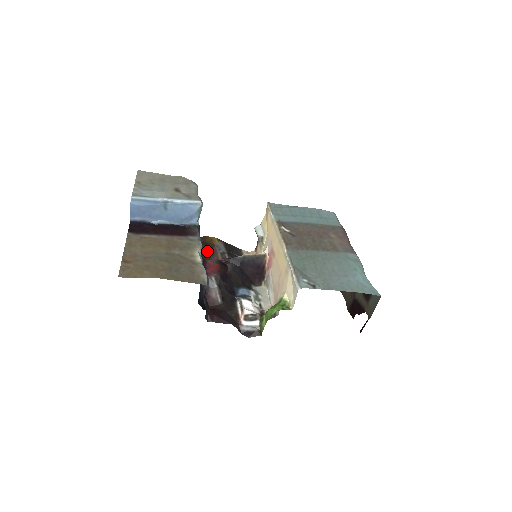
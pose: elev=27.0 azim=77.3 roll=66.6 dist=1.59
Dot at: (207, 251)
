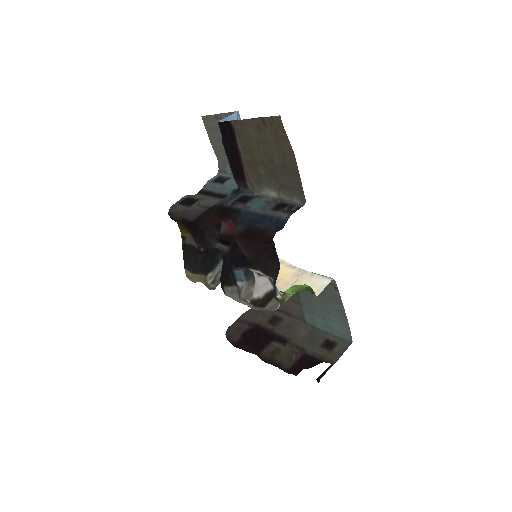
Dot at: occluded
